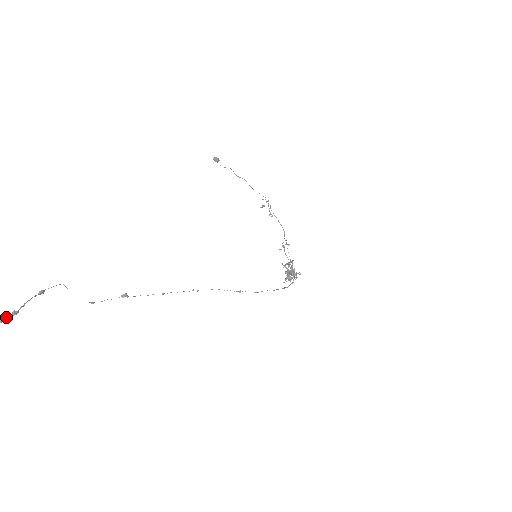
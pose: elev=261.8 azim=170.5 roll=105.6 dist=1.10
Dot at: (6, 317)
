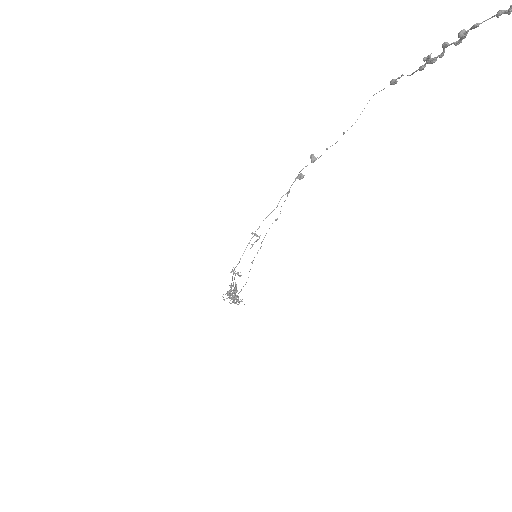
Dot at: occluded
